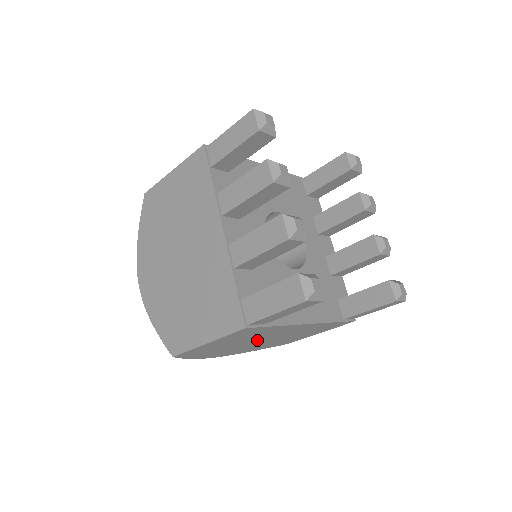
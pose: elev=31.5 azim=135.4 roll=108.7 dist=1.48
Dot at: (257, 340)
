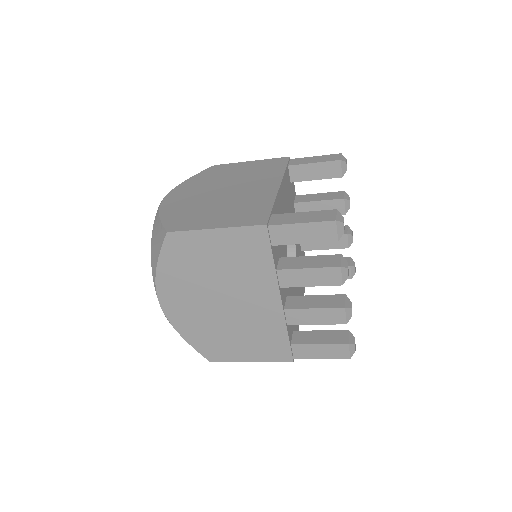
Dot at: occluded
